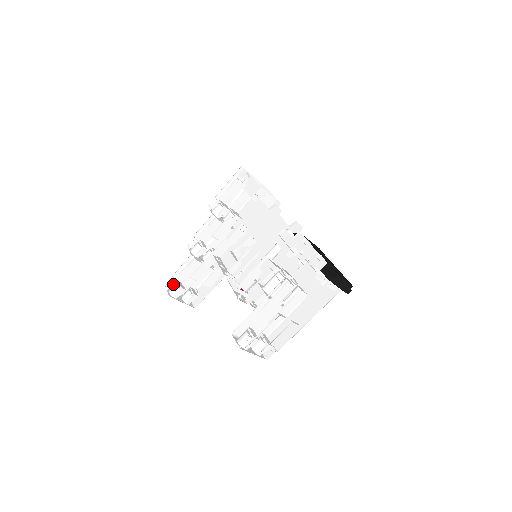
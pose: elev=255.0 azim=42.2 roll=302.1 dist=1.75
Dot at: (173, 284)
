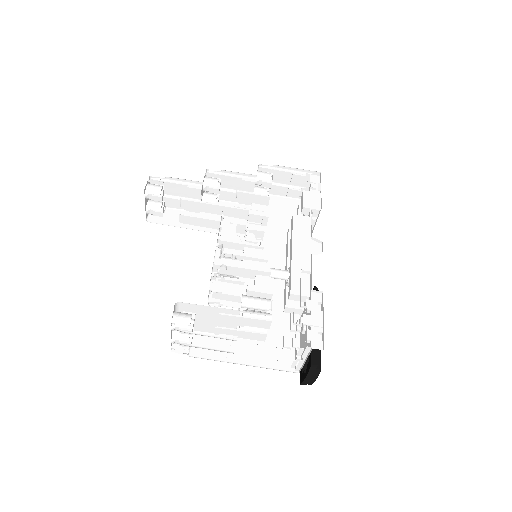
Dot at: occluded
